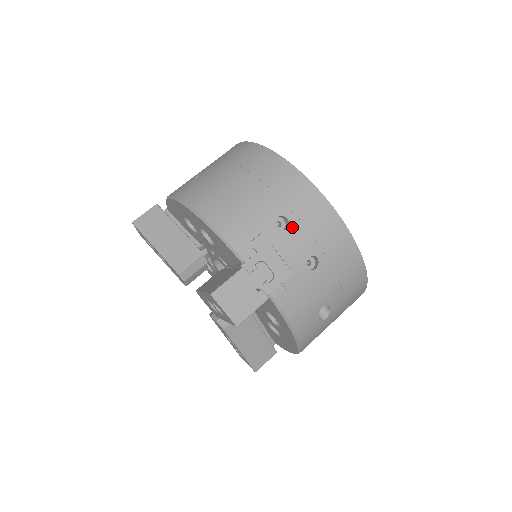
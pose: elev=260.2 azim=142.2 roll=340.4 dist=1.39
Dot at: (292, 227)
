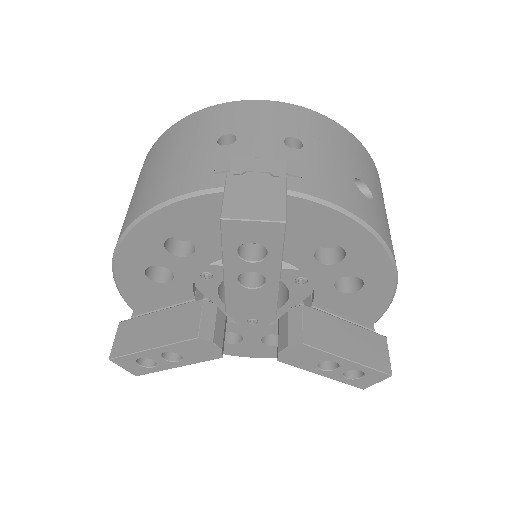
Dot at: (240, 134)
